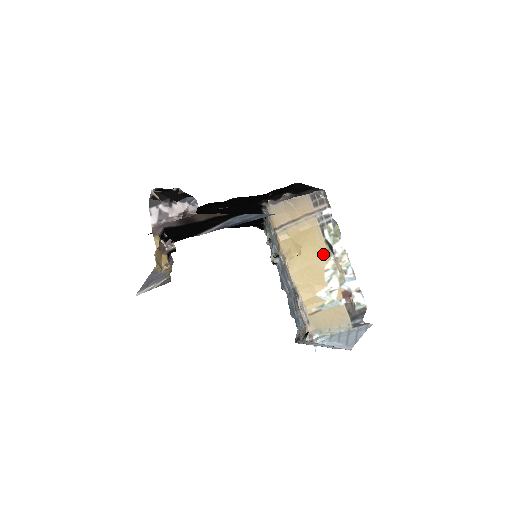
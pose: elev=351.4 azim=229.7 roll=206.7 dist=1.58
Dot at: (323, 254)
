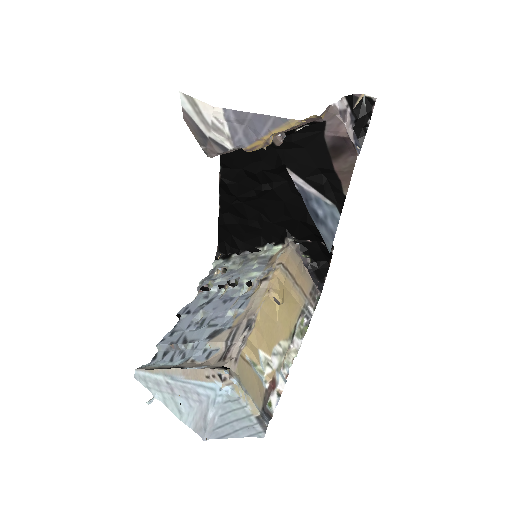
Dot at: (288, 330)
